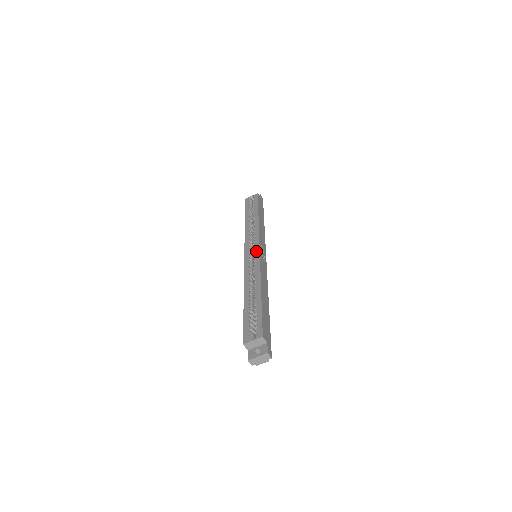
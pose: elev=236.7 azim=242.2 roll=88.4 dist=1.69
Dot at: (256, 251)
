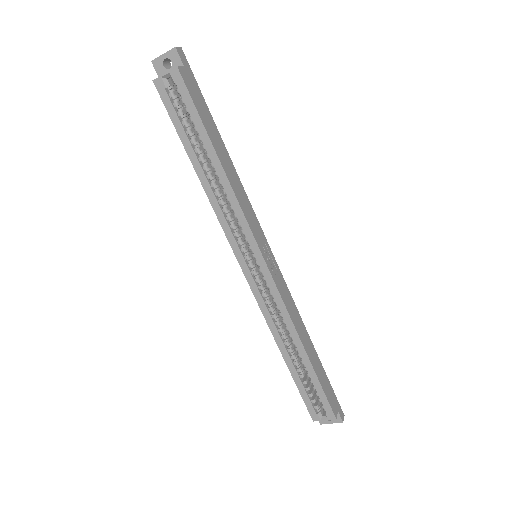
Dot at: (263, 271)
